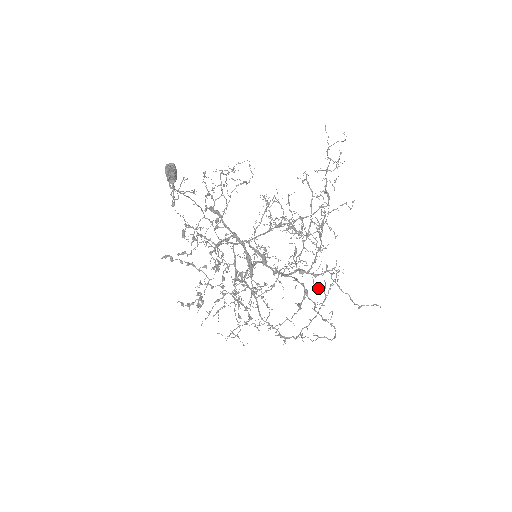
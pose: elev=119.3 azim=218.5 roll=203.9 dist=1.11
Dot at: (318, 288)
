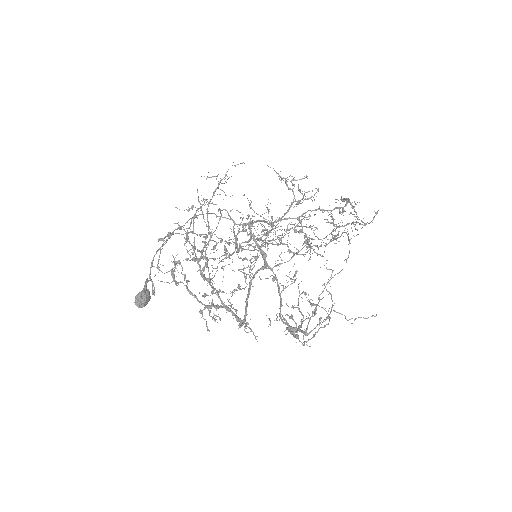
Dot at: occluded
